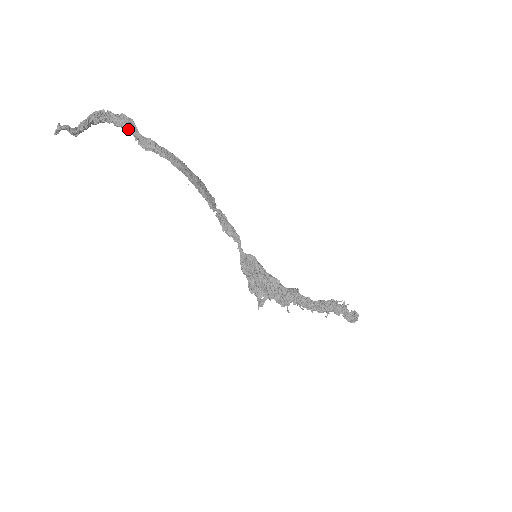
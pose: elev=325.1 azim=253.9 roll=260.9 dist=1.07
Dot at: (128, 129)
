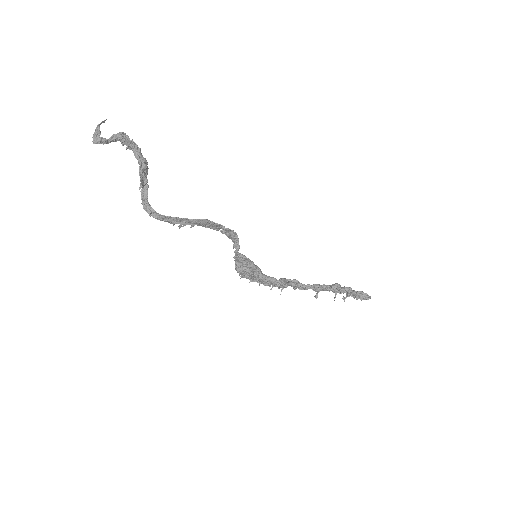
Dot at: (140, 171)
